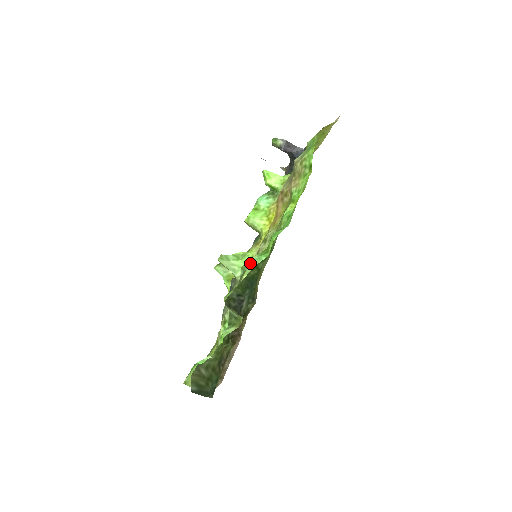
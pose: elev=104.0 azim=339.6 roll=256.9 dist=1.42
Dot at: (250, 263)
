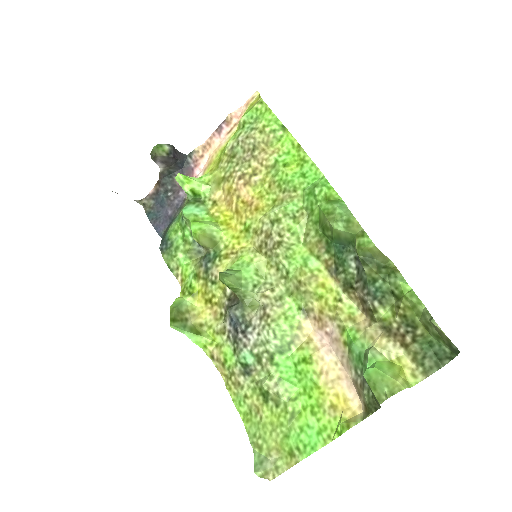
Dot at: (342, 210)
